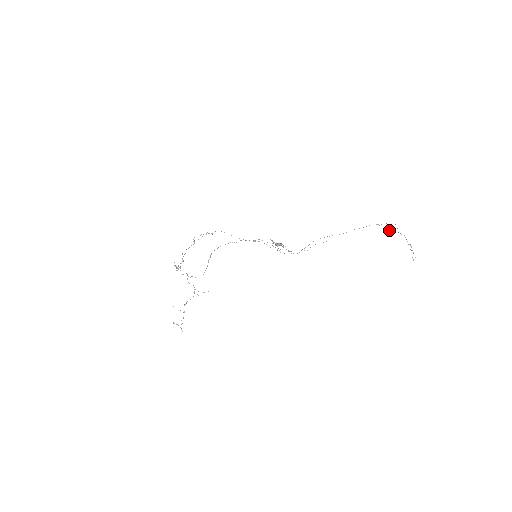
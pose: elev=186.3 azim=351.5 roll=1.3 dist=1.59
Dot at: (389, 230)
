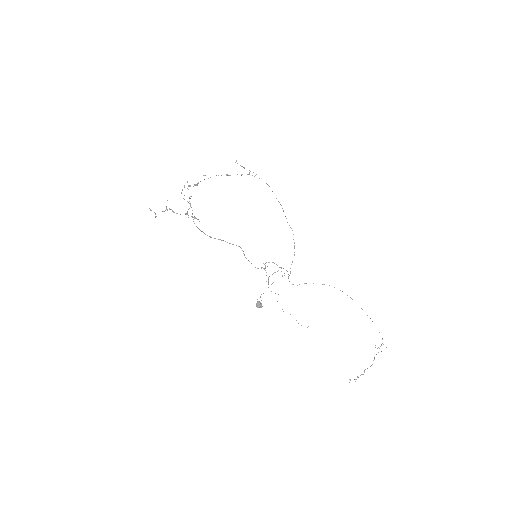
Dot at: (375, 345)
